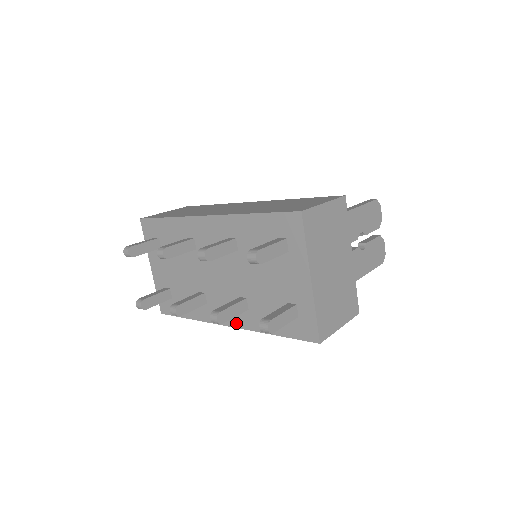
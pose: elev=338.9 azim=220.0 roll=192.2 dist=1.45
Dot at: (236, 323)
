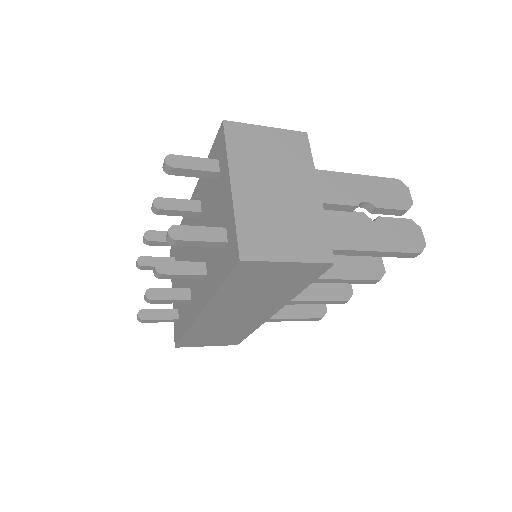
Dot at: (202, 303)
